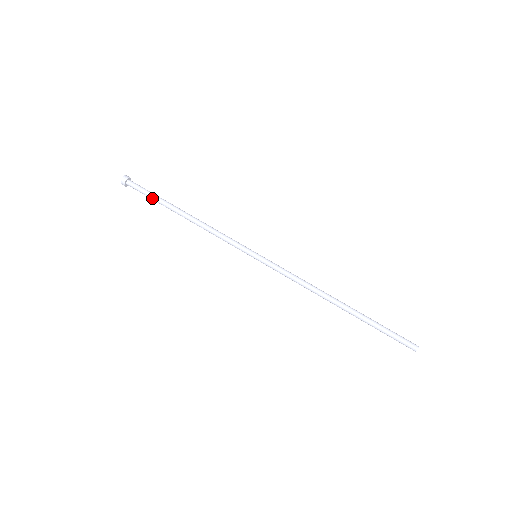
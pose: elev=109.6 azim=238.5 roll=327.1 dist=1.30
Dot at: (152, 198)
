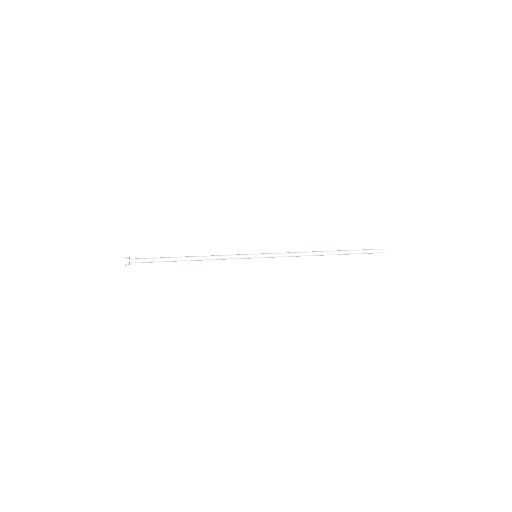
Dot at: (157, 258)
